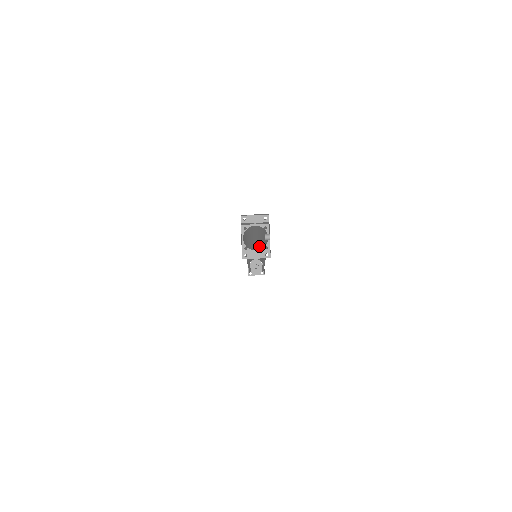
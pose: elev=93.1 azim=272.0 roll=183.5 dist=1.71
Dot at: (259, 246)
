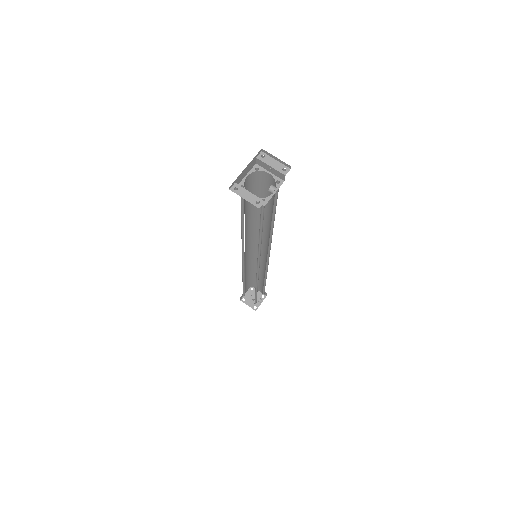
Dot at: (266, 247)
